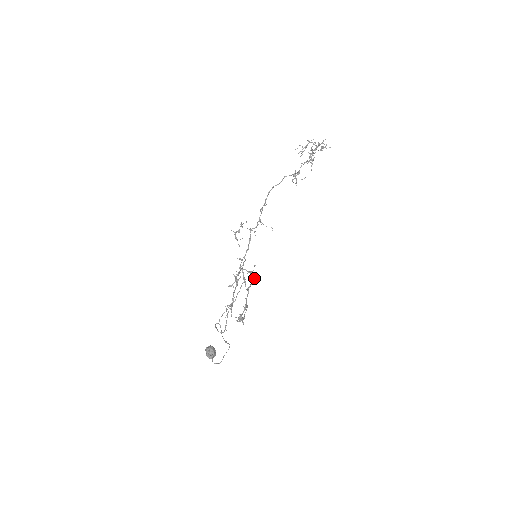
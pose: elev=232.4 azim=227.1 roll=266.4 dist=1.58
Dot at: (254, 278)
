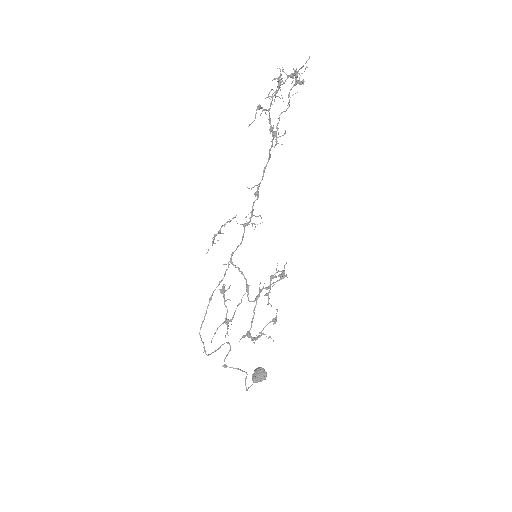
Dot at: (259, 284)
